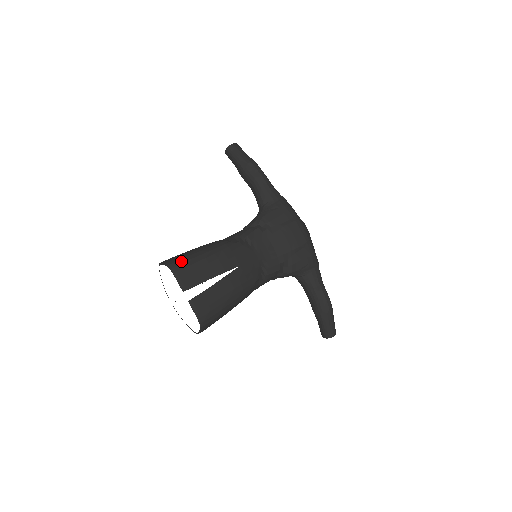
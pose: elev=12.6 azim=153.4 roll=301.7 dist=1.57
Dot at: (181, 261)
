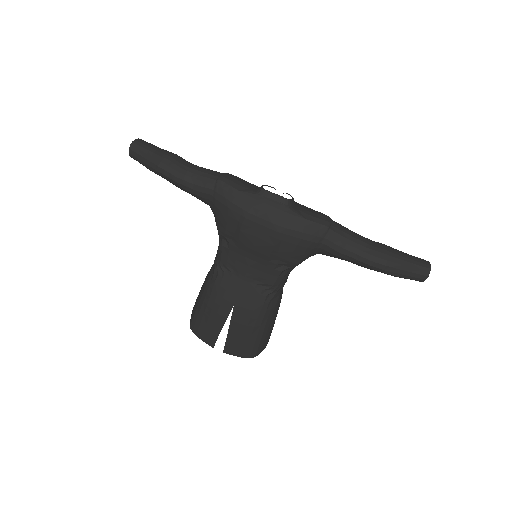
Dot at: (193, 321)
